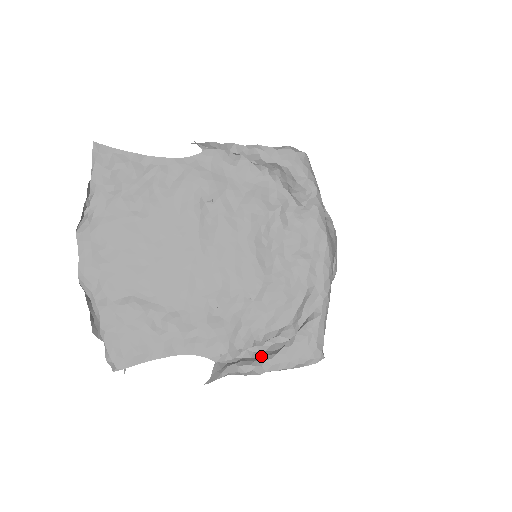
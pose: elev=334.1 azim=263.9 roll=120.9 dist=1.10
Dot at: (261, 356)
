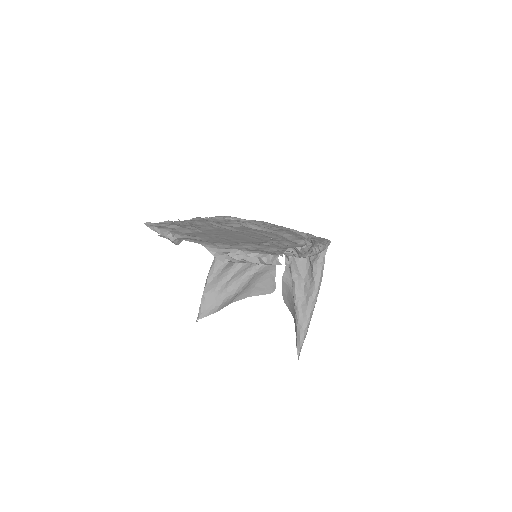
Dot at: occluded
